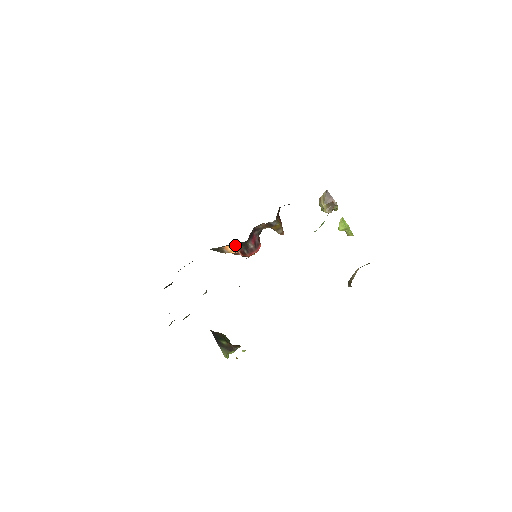
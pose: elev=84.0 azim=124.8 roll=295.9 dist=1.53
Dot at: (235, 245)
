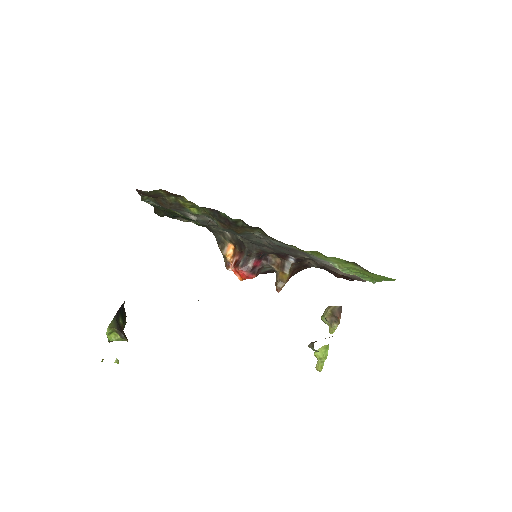
Dot at: (240, 250)
